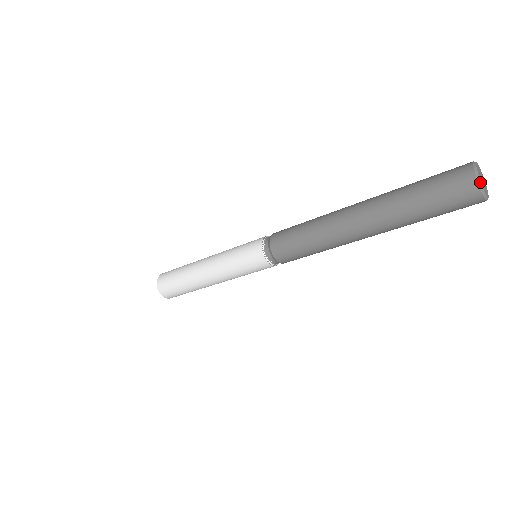
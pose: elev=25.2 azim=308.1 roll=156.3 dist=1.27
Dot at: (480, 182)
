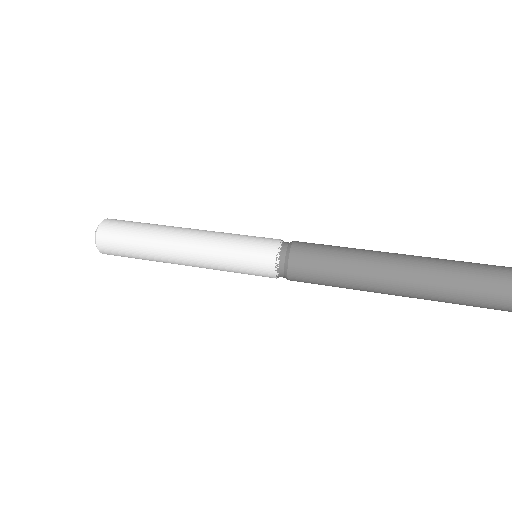
Dot at: out of frame
